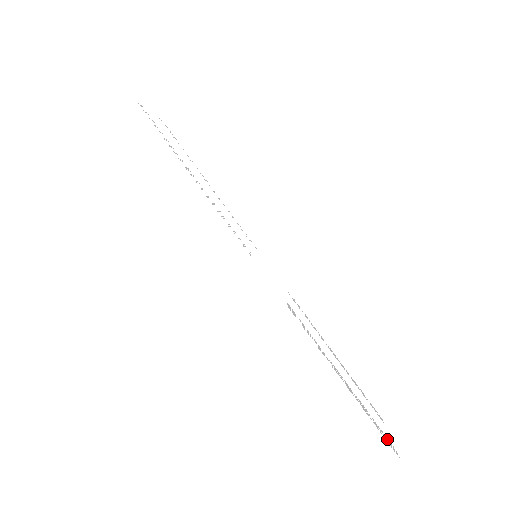
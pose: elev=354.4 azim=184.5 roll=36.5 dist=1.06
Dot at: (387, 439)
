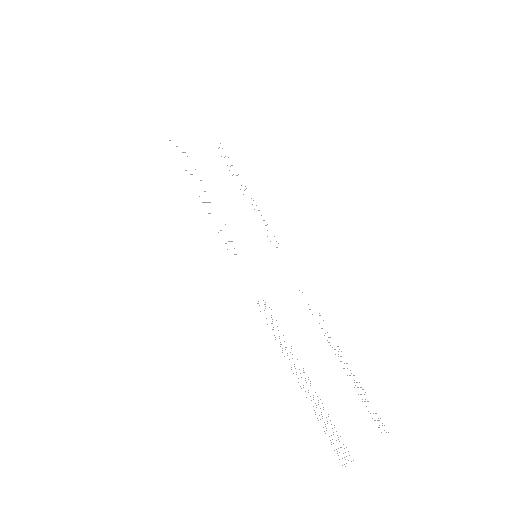
Dot at: occluded
